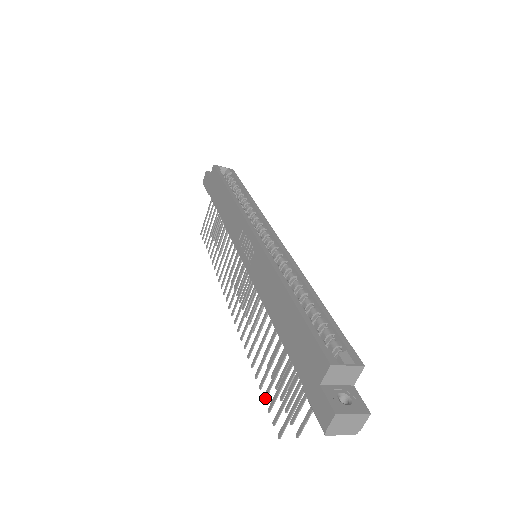
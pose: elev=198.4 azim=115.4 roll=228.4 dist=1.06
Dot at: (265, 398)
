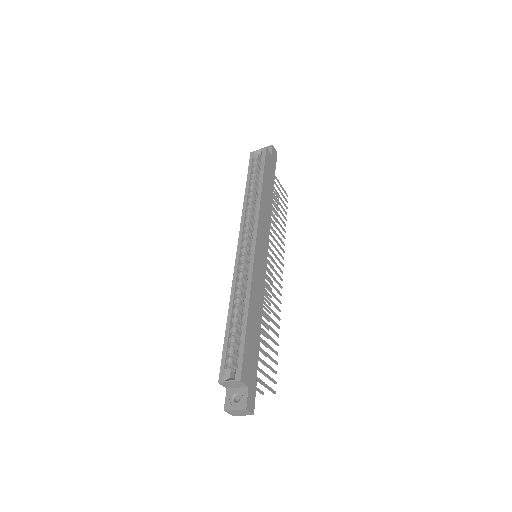
Dot at: (264, 365)
